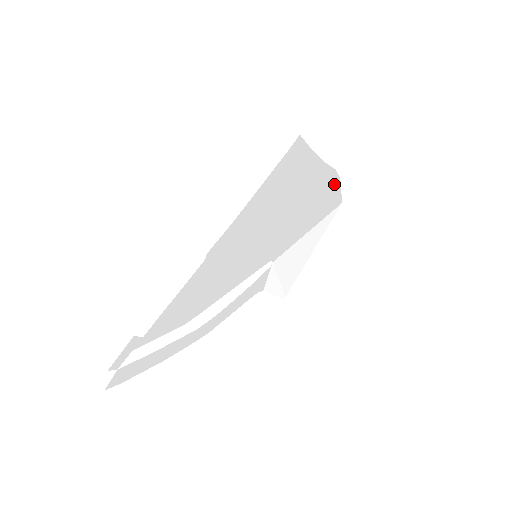
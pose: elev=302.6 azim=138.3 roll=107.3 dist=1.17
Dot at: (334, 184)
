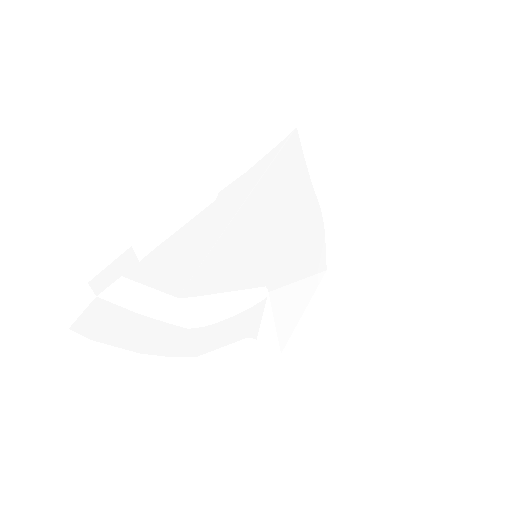
Dot at: (320, 230)
